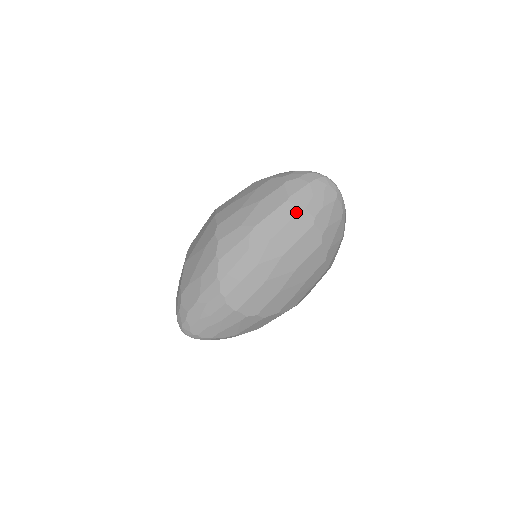
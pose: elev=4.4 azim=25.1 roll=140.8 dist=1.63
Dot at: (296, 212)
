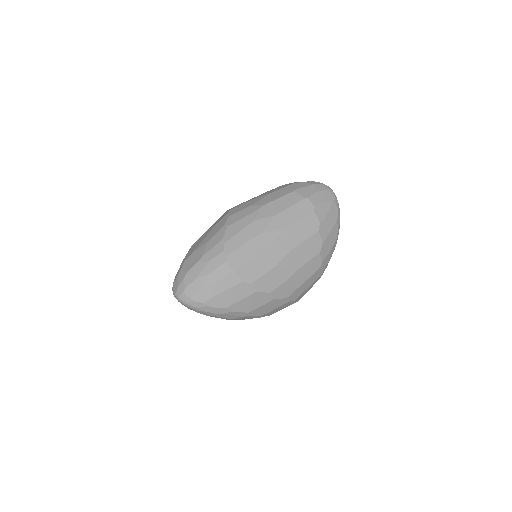
Dot at: (300, 199)
